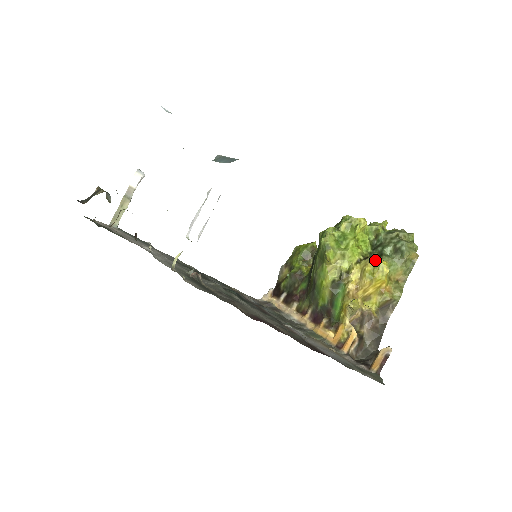
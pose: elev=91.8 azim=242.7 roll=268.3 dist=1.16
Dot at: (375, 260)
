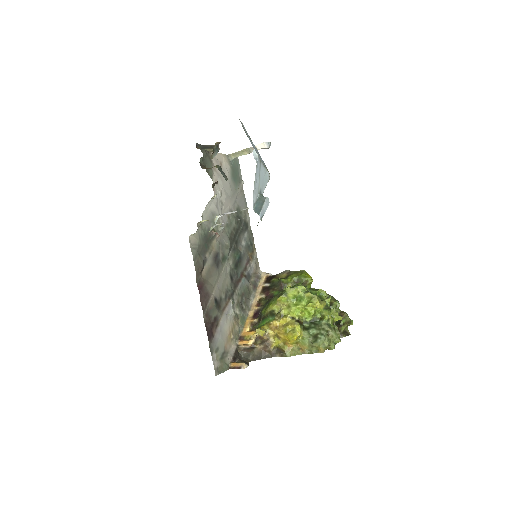
Dot at: (297, 327)
